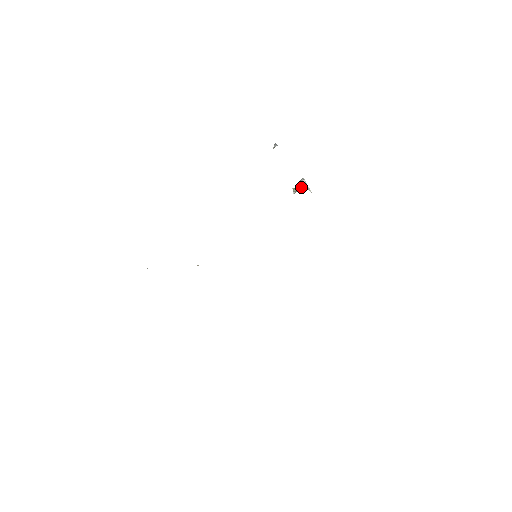
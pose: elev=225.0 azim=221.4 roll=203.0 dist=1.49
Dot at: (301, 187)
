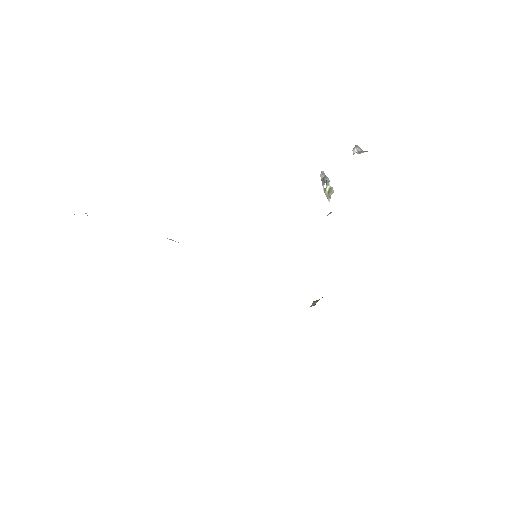
Dot at: (333, 192)
